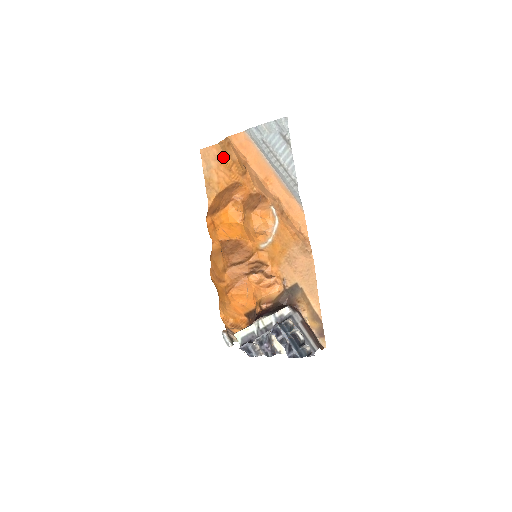
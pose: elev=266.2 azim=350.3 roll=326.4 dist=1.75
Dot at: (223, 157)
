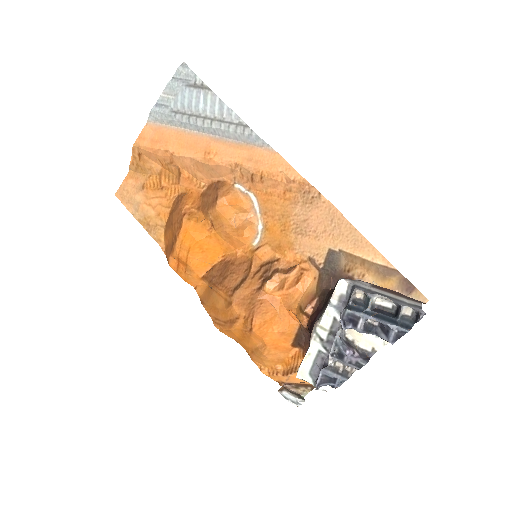
Dot at: (144, 180)
